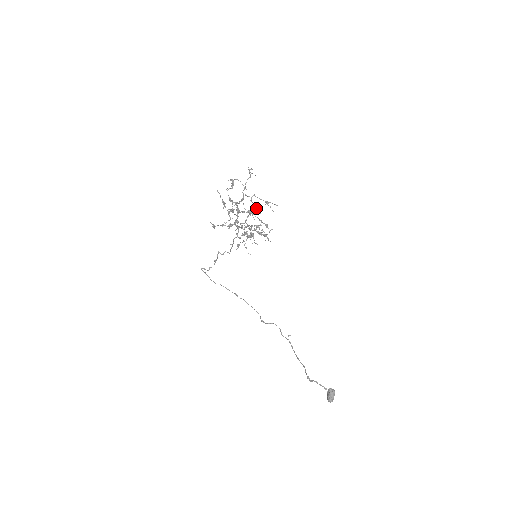
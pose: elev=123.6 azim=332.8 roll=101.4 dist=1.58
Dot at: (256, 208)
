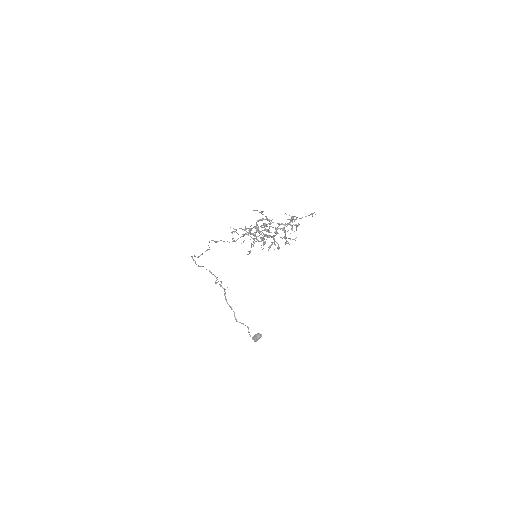
Dot at: occluded
